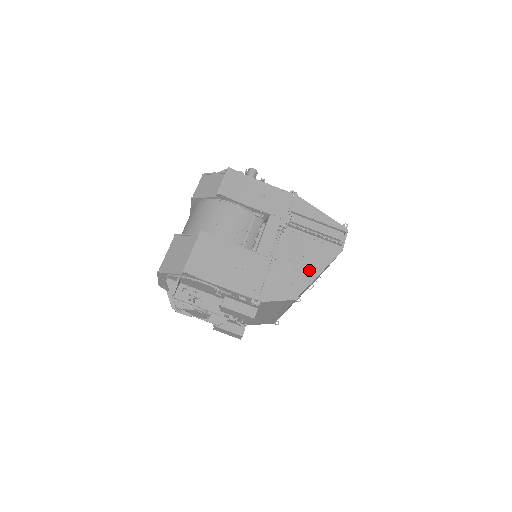
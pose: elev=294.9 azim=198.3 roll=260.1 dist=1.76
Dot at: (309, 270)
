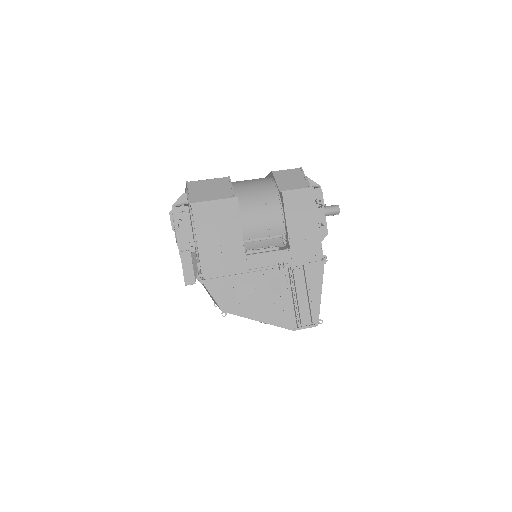
Dot at: (257, 310)
